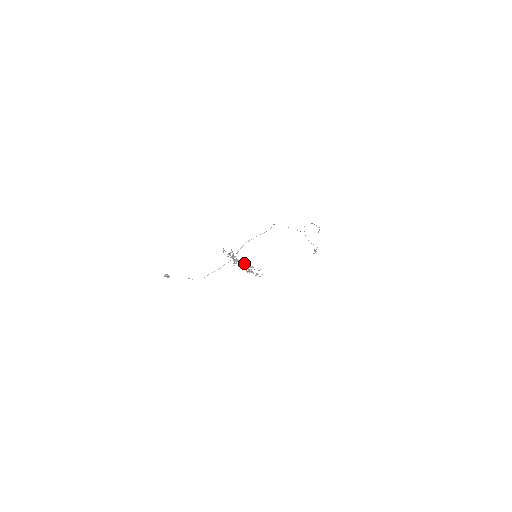
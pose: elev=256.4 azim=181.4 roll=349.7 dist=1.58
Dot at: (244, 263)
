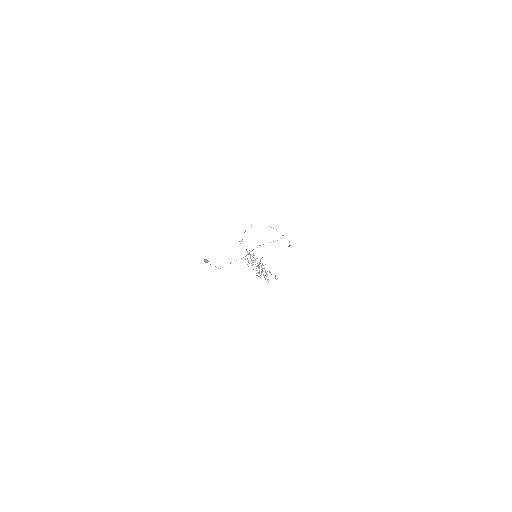
Dot at: occluded
